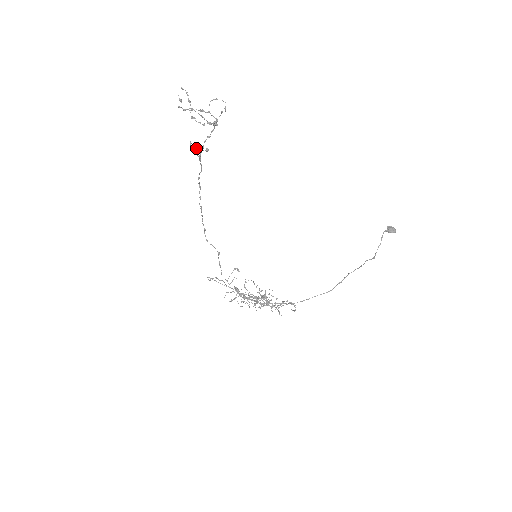
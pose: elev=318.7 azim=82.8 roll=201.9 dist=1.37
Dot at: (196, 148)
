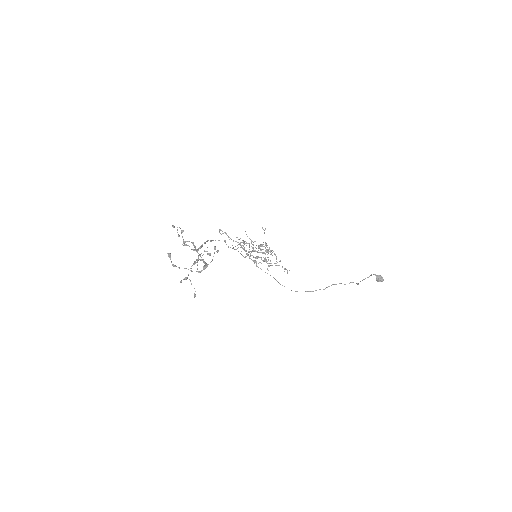
Dot at: (187, 278)
